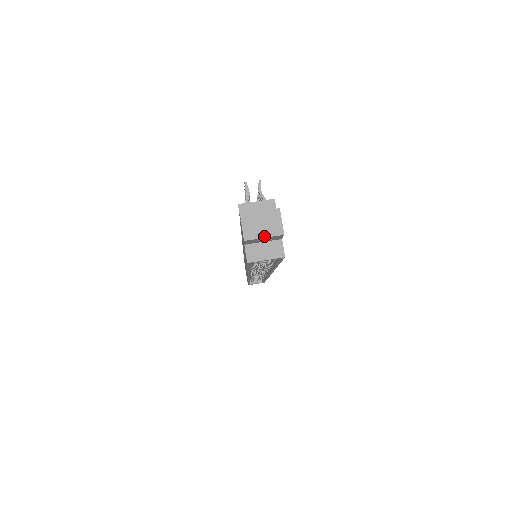
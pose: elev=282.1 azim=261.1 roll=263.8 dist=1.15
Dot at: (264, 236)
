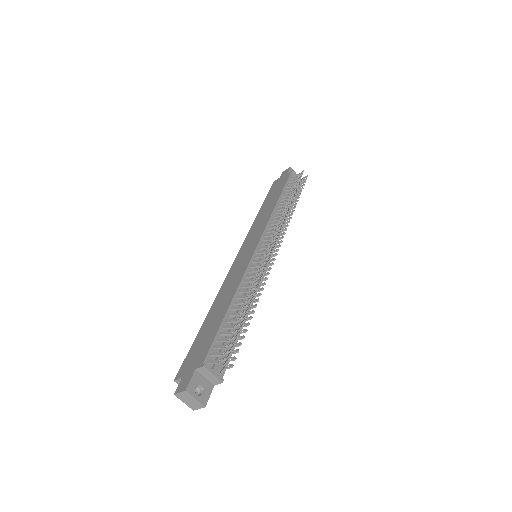
Dot at: occluded
